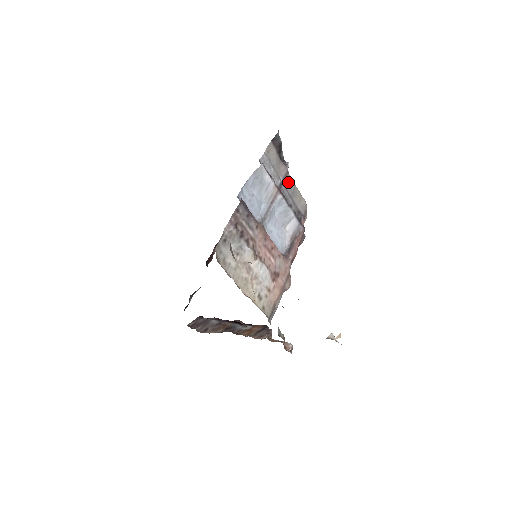
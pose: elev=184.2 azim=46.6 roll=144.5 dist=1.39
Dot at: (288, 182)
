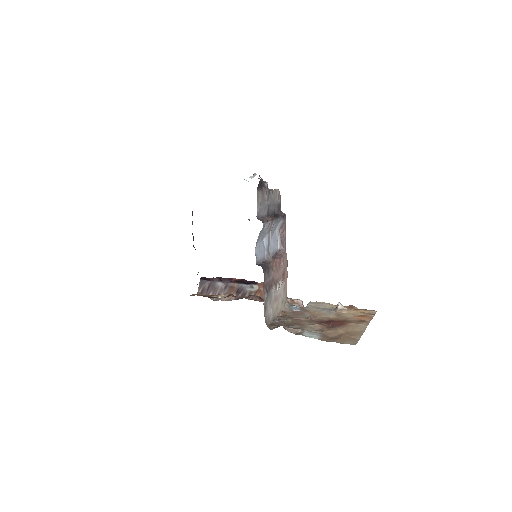
Dot at: (270, 197)
